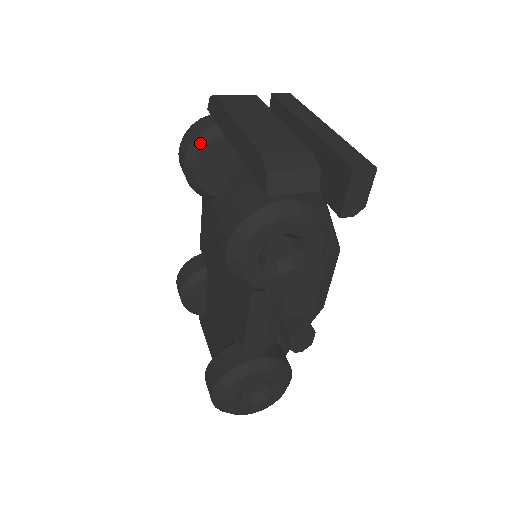
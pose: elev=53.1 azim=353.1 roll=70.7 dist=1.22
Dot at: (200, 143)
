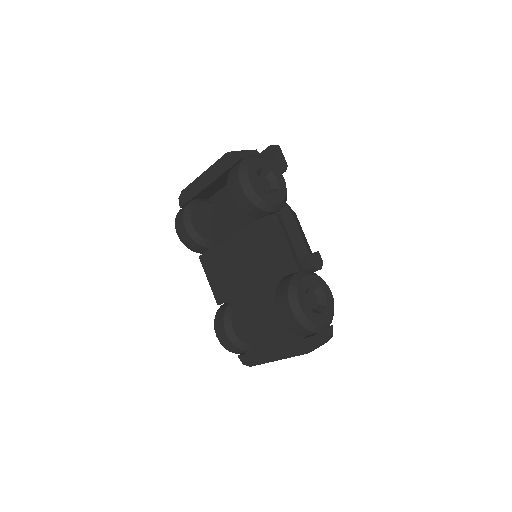
Dot at: (188, 210)
